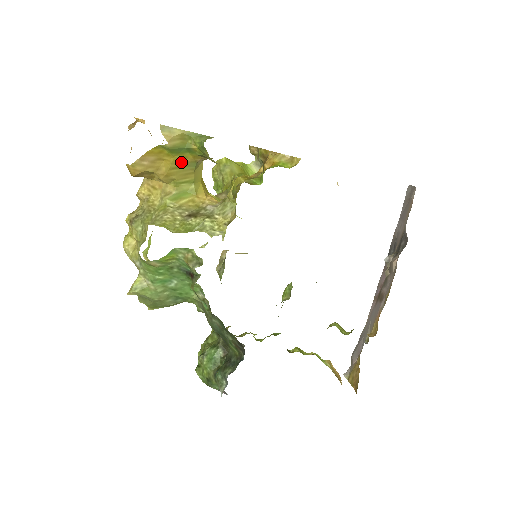
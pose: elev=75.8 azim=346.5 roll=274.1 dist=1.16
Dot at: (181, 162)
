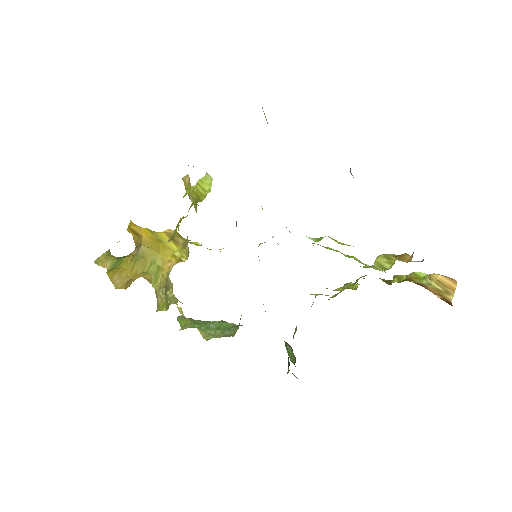
Dot at: (130, 263)
